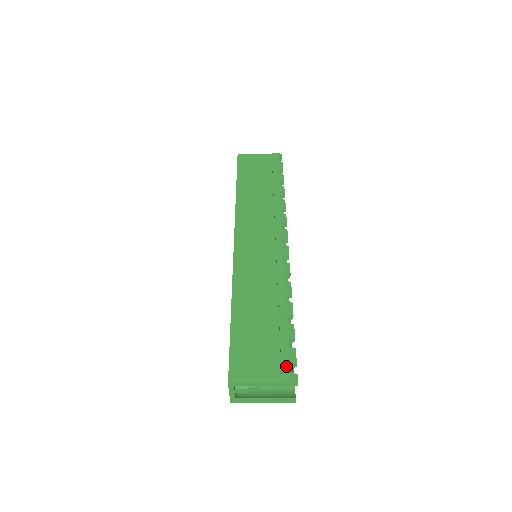
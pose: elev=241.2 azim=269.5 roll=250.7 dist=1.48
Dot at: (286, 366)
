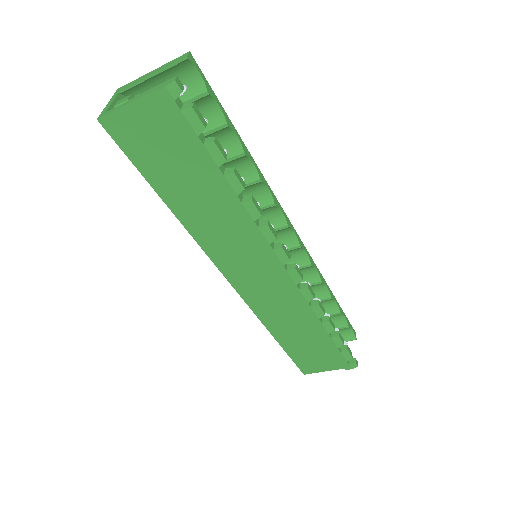
Dot at: (344, 363)
